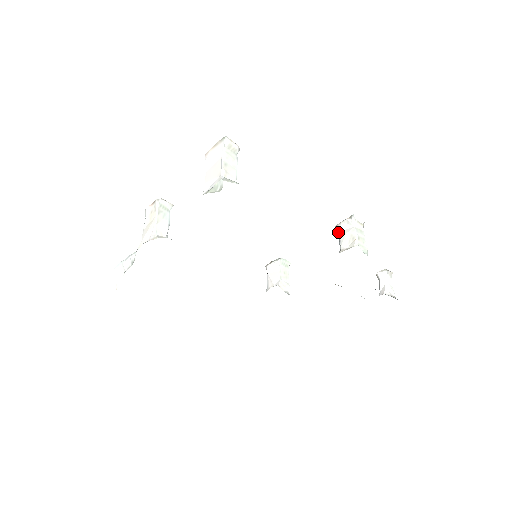
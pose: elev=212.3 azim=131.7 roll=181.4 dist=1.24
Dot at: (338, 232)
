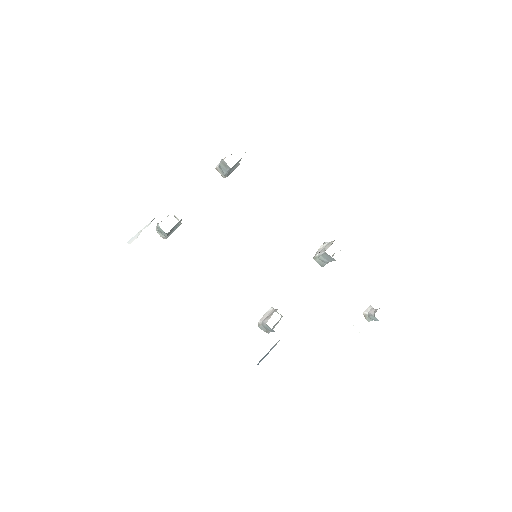
Dot at: (318, 254)
